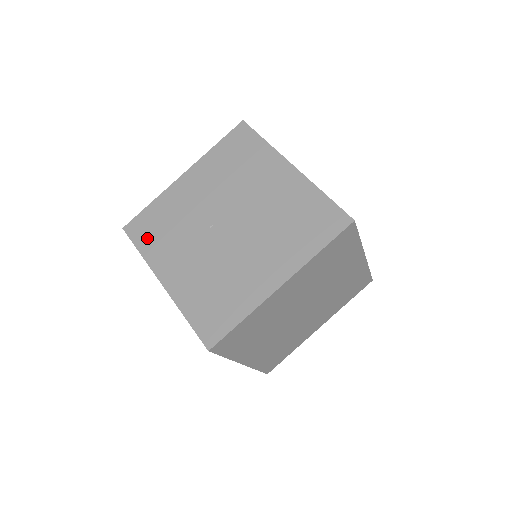
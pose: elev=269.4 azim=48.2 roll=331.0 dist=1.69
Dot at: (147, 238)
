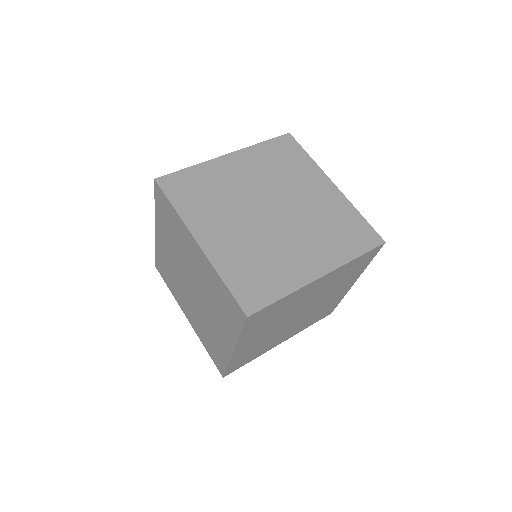
Dot at: (184, 196)
